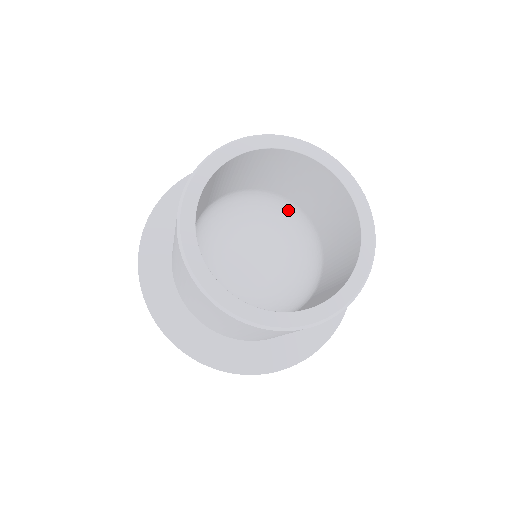
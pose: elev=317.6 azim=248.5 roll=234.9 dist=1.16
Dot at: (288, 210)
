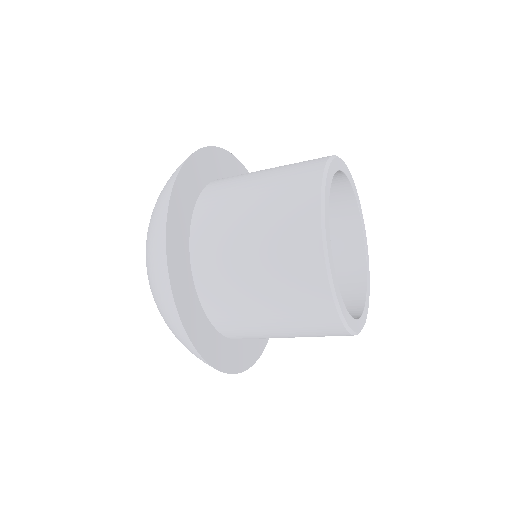
Dot at: occluded
